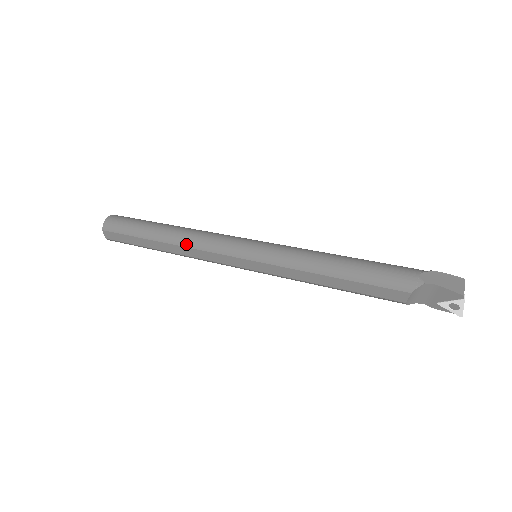
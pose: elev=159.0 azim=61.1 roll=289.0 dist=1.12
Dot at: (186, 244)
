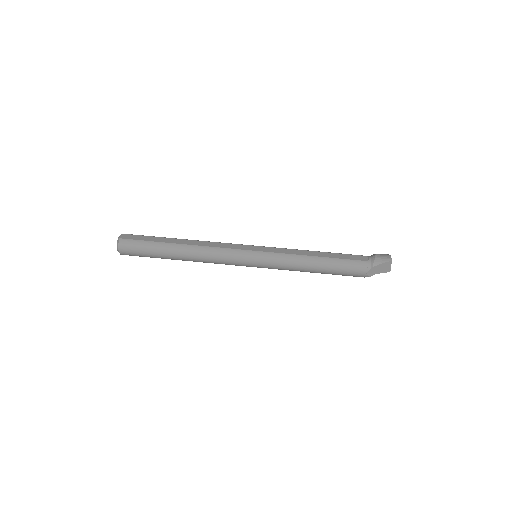
Dot at: occluded
